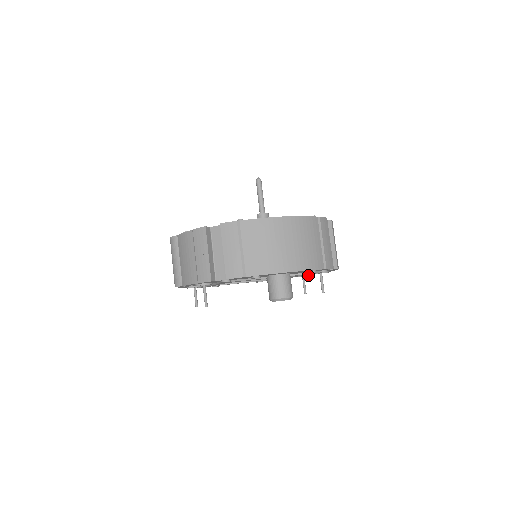
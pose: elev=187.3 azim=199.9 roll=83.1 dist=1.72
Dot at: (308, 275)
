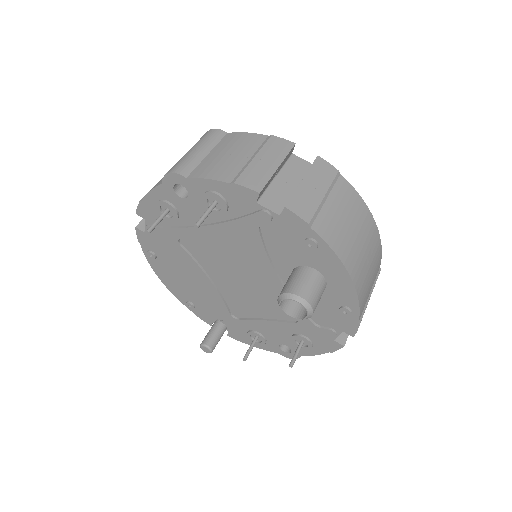
Dot at: (266, 340)
